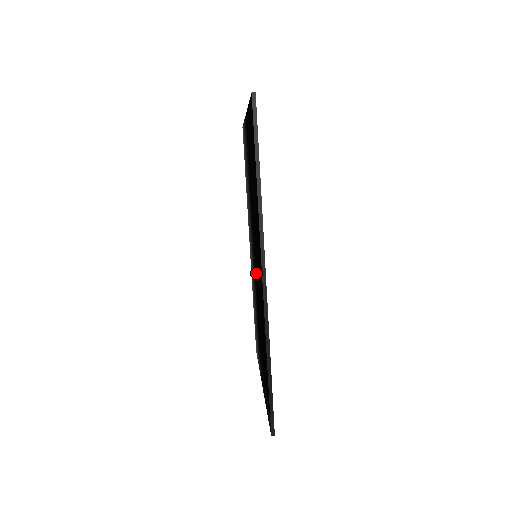
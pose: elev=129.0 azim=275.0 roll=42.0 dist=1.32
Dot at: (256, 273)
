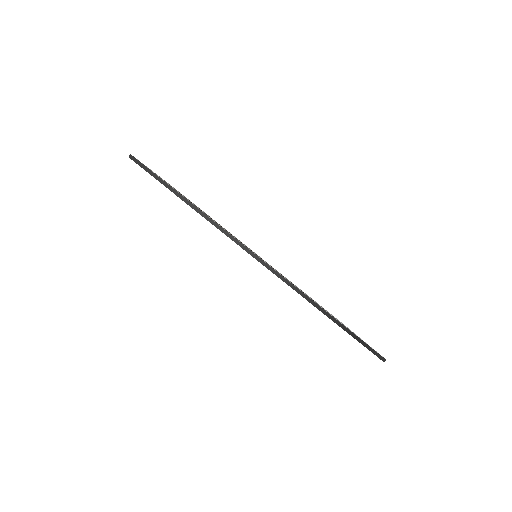
Dot at: occluded
